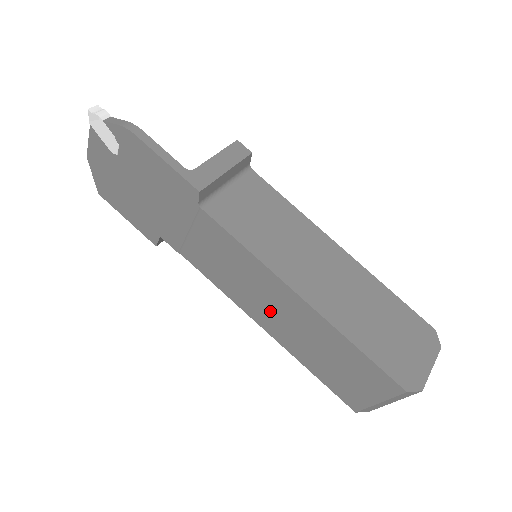
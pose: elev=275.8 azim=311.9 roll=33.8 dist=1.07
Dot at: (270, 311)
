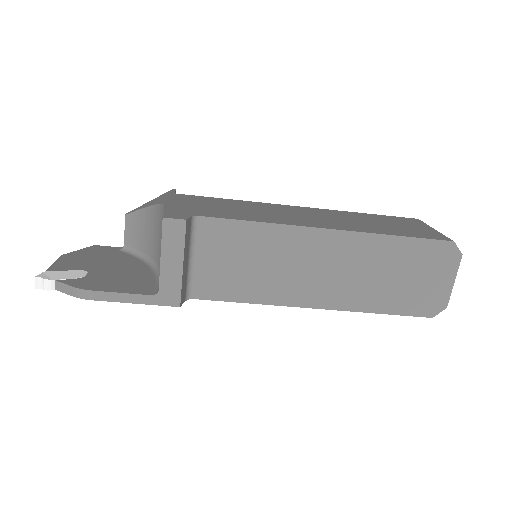
Dot at: occluded
